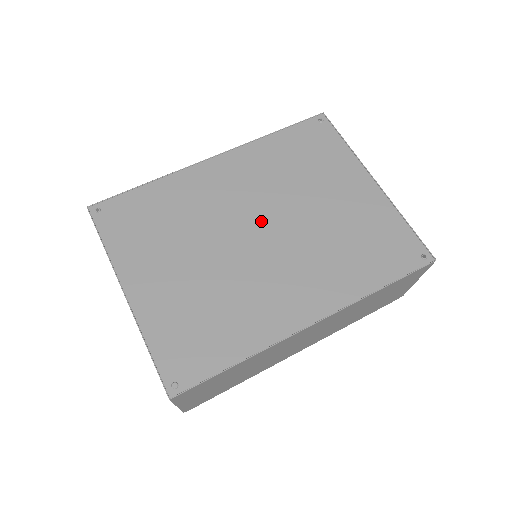
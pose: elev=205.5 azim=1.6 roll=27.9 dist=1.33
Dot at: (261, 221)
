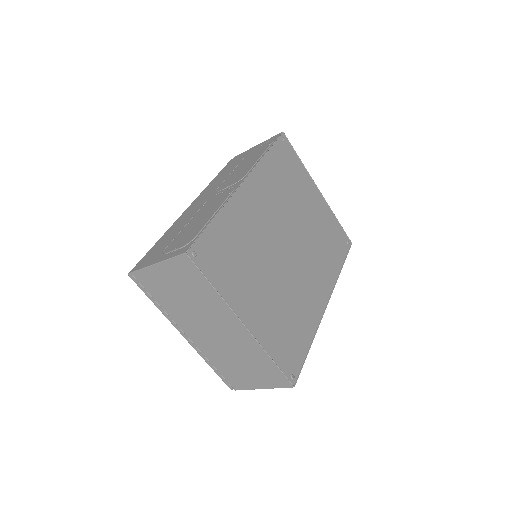
Dot at: (286, 236)
